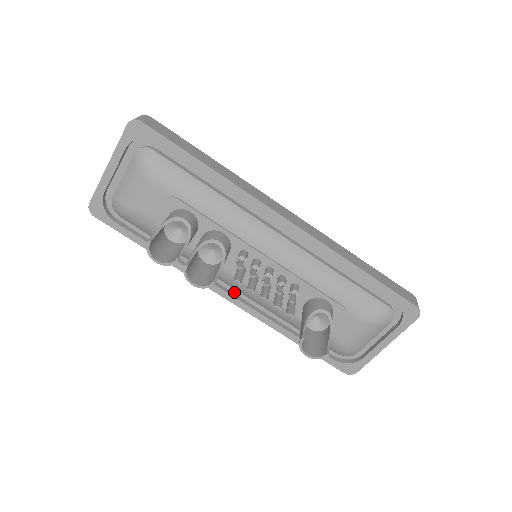
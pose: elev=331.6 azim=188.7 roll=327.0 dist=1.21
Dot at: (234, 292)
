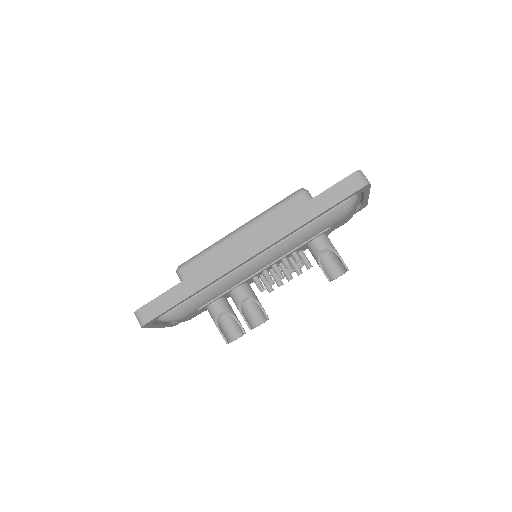
Dot at: occluded
